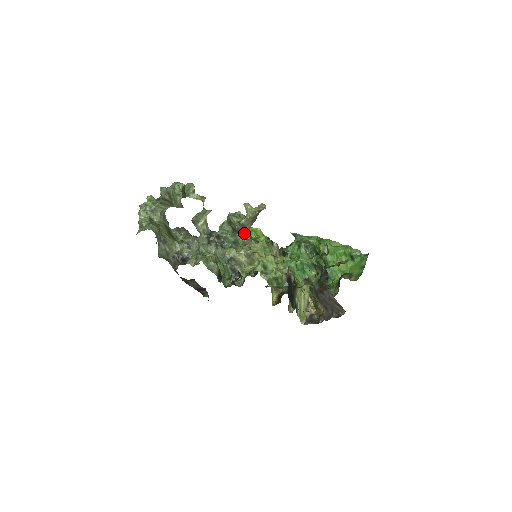
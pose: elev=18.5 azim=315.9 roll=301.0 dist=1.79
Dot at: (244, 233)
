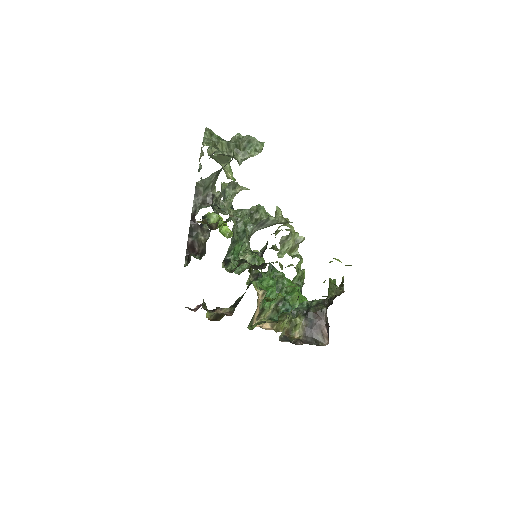
Dot at: (255, 230)
